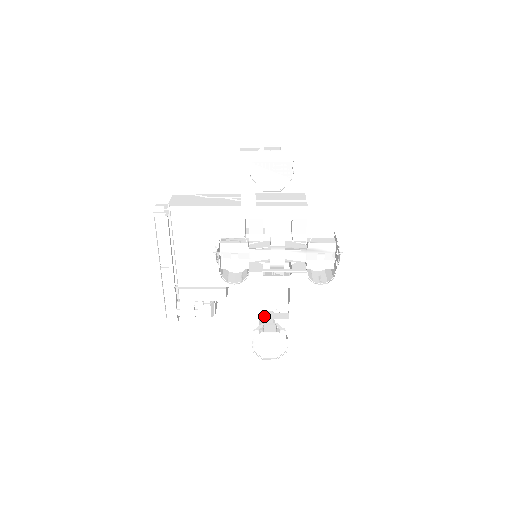
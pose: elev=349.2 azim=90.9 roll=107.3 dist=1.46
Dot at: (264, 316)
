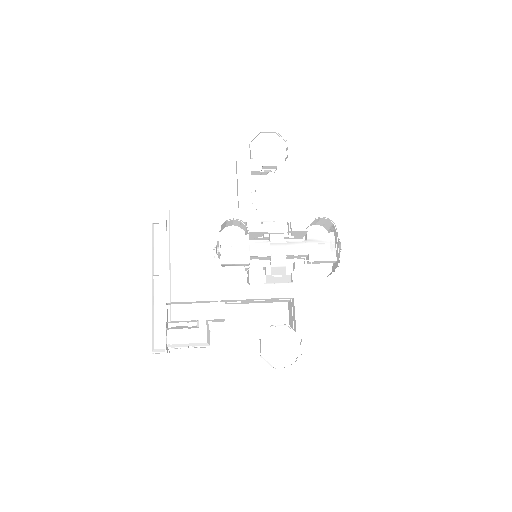
Dot at: occluded
